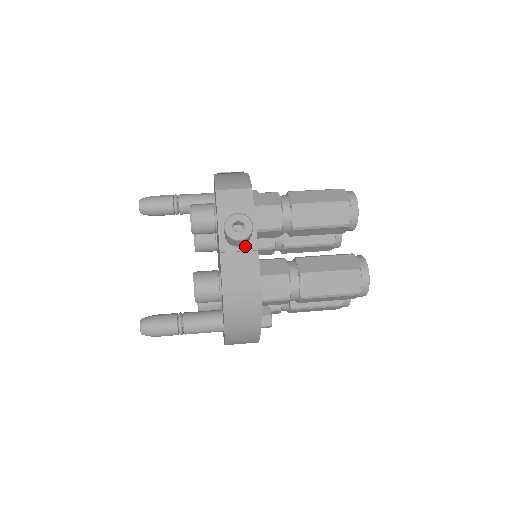
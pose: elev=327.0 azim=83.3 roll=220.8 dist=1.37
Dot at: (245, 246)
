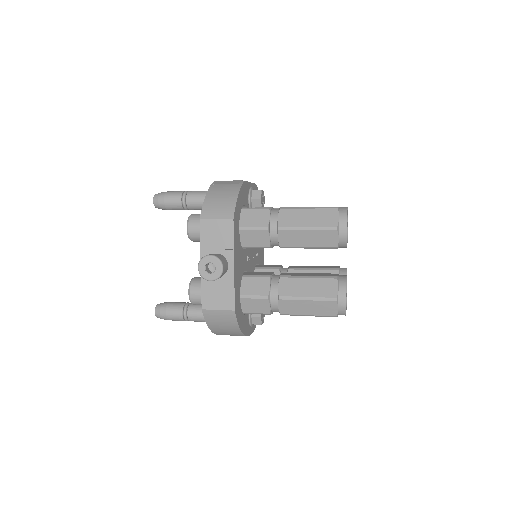
Dot at: (223, 276)
